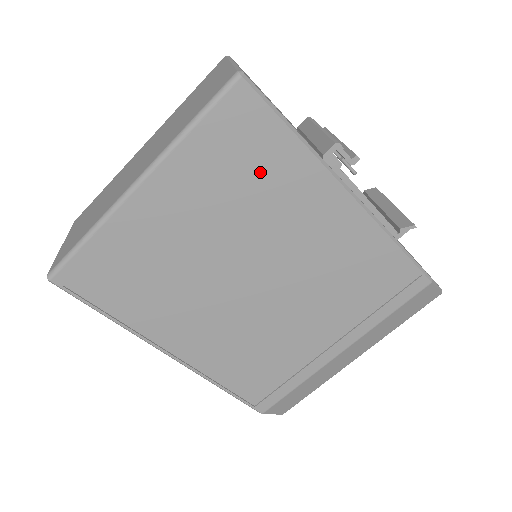
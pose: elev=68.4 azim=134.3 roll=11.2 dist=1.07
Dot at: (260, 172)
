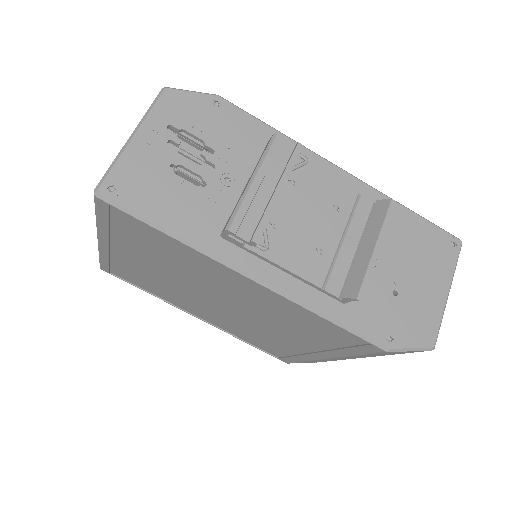
Dot at: (165, 249)
